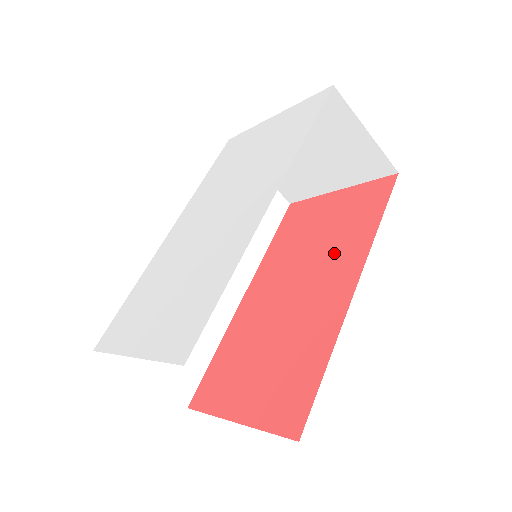
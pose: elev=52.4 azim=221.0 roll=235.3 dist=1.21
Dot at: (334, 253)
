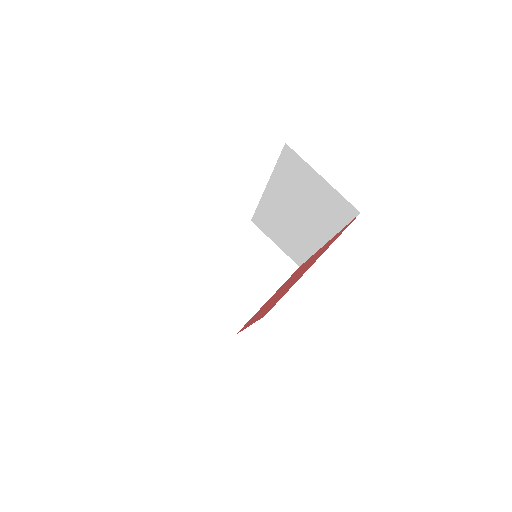
Dot at: occluded
